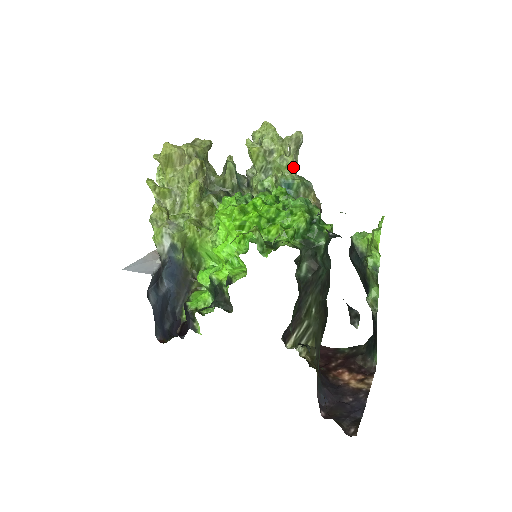
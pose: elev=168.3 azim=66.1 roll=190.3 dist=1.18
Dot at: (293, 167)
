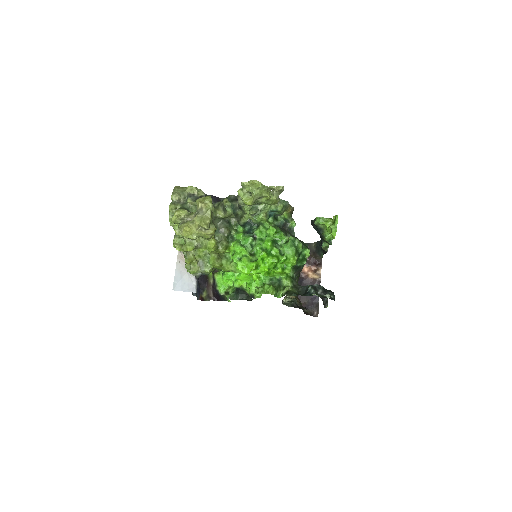
Dot at: (276, 202)
